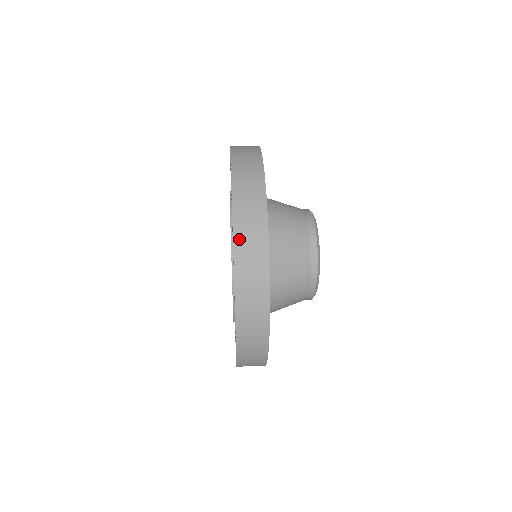
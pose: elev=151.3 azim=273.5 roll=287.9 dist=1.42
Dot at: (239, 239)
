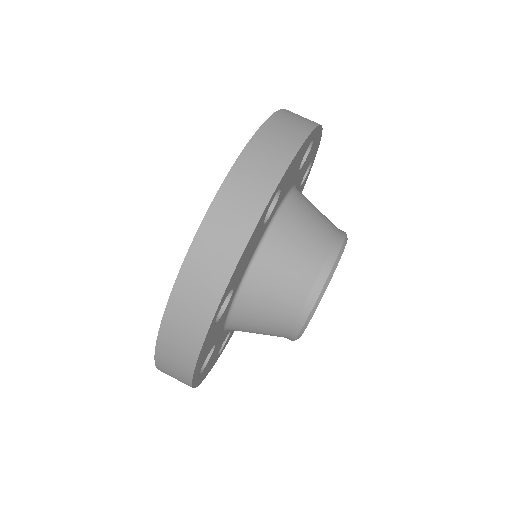
Dot at: occluded
